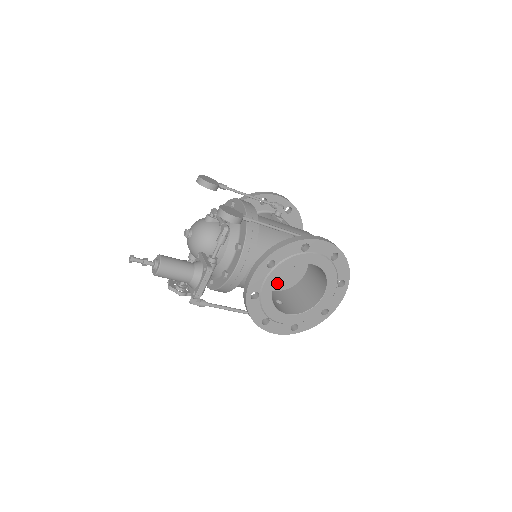
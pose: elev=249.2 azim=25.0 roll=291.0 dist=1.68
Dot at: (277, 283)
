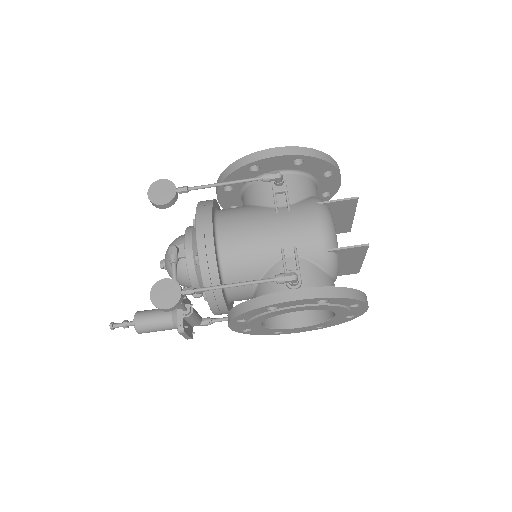
Dot at: occluded
